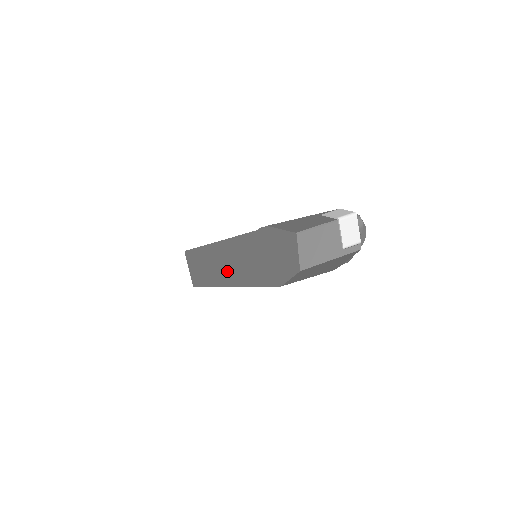
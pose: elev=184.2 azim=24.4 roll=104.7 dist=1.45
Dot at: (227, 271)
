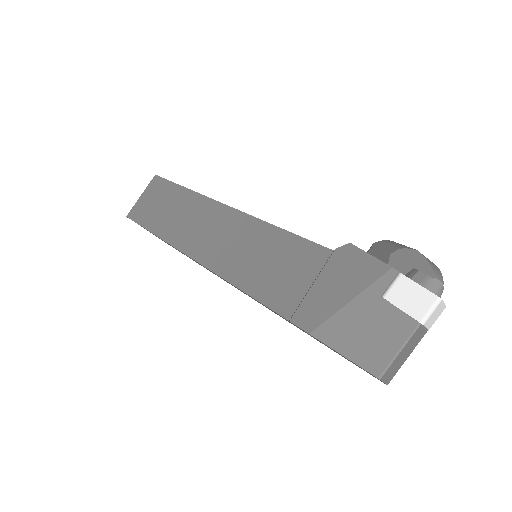
Dot at: occluded
